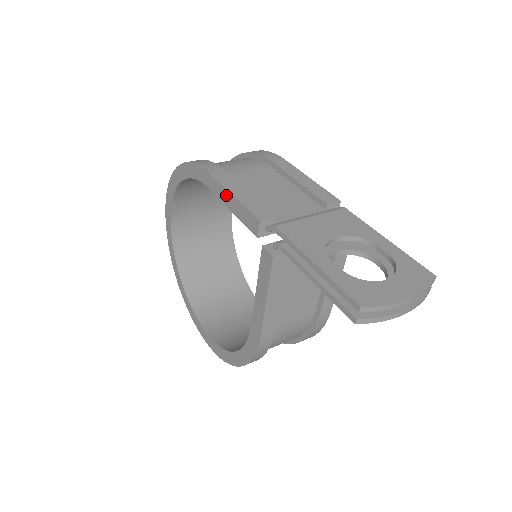
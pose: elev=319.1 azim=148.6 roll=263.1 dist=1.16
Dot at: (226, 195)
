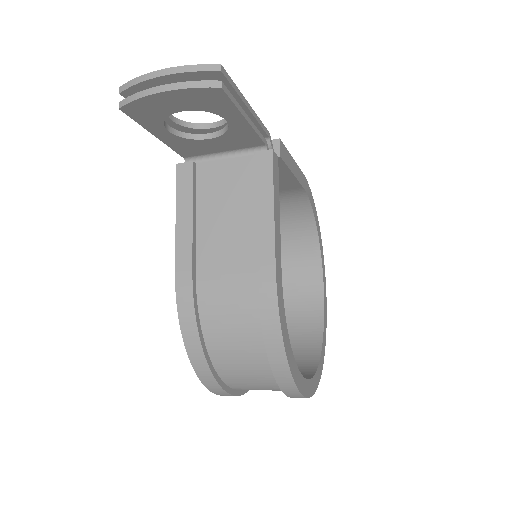
Dot at: occluded
